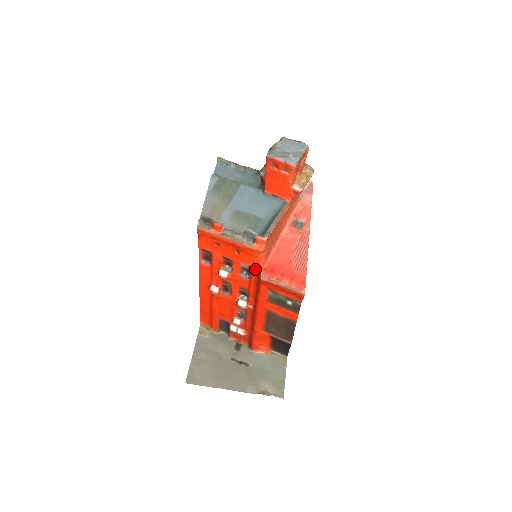
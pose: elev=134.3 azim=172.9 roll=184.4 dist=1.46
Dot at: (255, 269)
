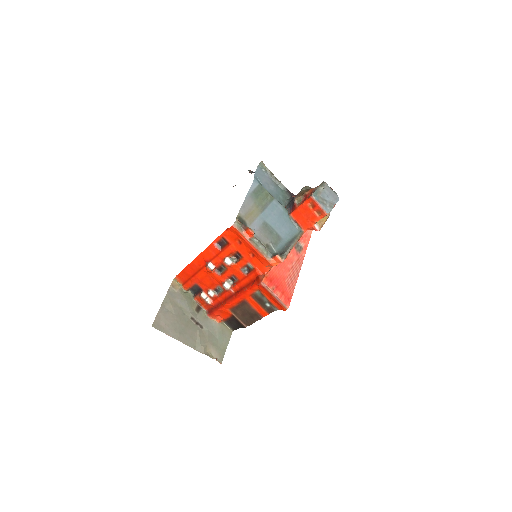
Dot at: (258, 273)
